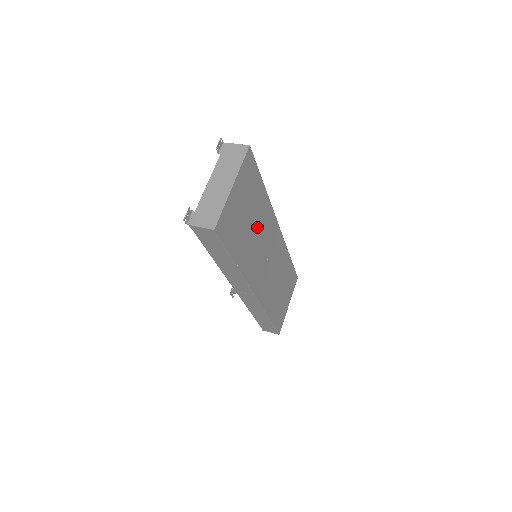
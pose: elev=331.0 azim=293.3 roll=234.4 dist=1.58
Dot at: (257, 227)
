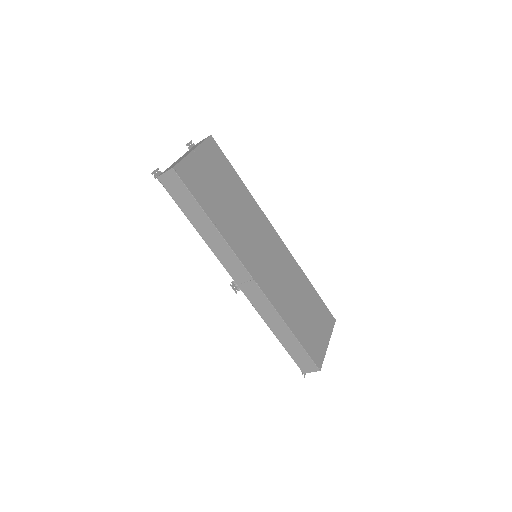
Dot at: (239, 210)
